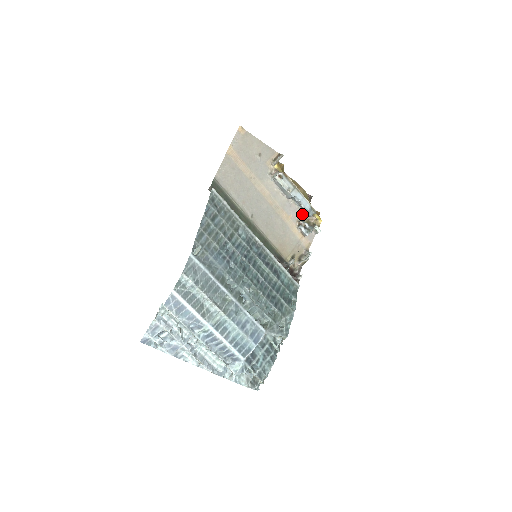
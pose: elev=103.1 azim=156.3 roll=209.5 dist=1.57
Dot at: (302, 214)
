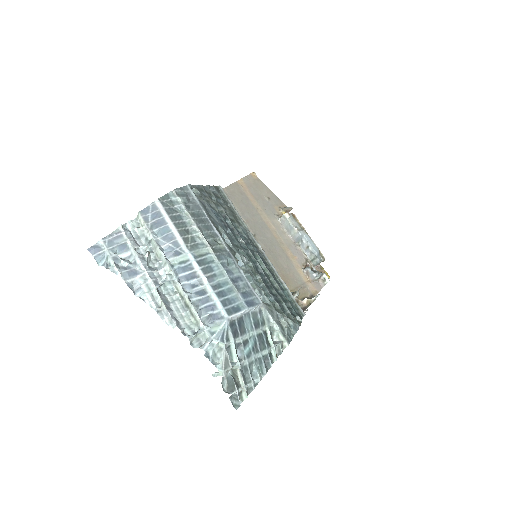
Dot at: (308, 262)
